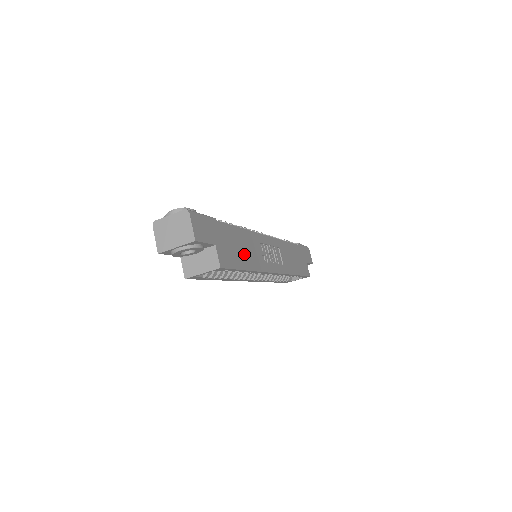
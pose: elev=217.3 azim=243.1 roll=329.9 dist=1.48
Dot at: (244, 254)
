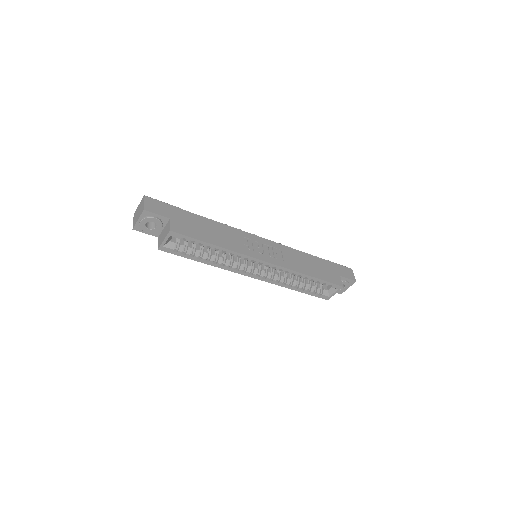
Dot at: (212, 235)
